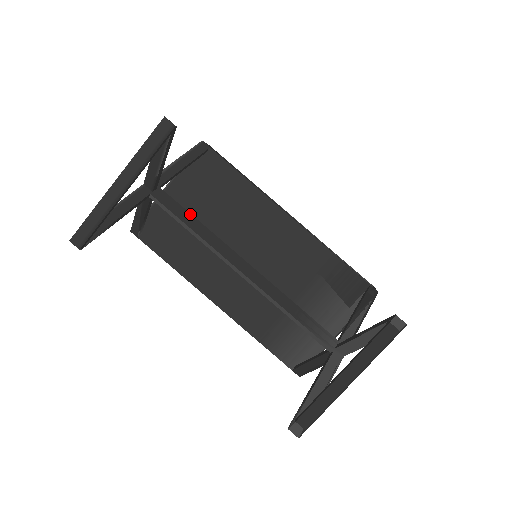
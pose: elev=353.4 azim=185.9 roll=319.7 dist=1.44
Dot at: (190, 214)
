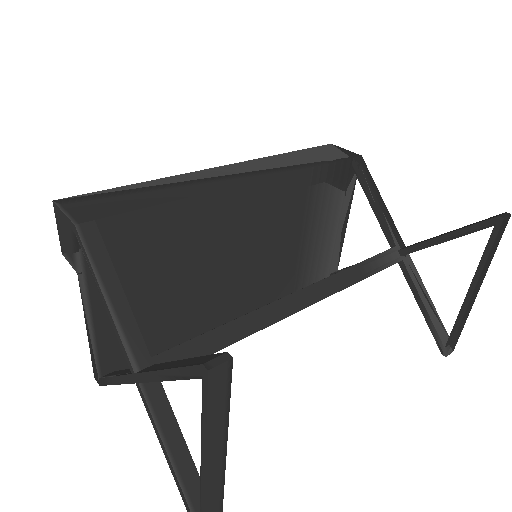
Dot at: (211, 332)
